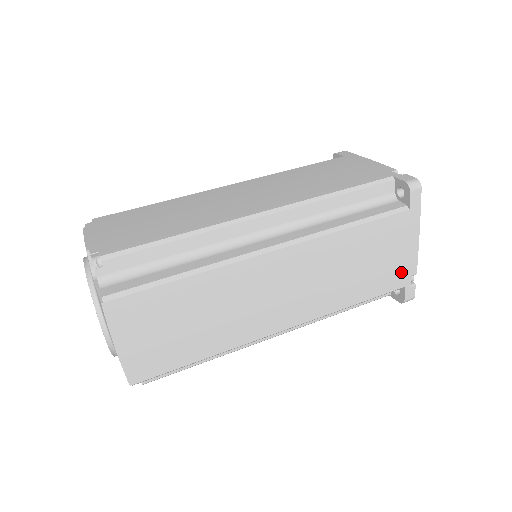
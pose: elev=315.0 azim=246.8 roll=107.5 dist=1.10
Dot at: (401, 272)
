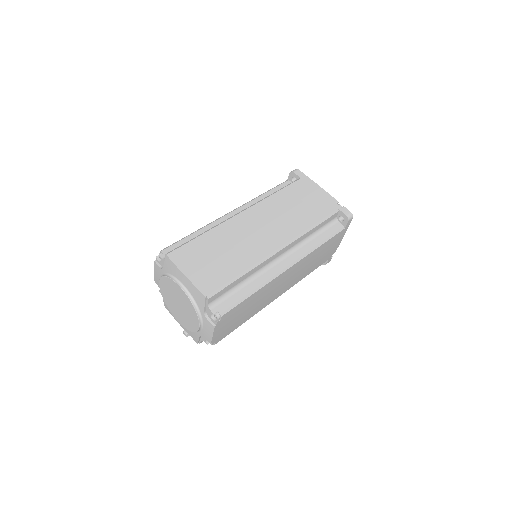
Dot at: (327, 203)
